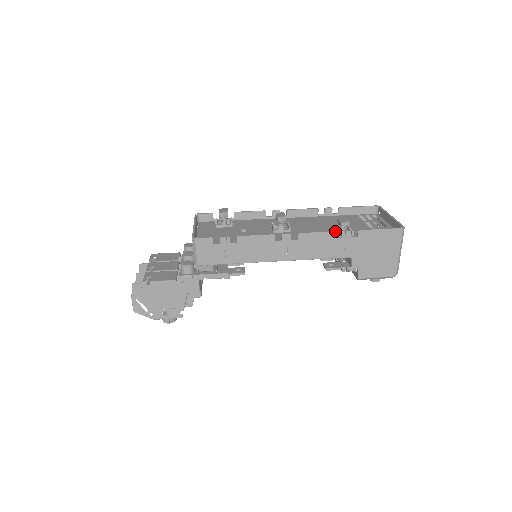
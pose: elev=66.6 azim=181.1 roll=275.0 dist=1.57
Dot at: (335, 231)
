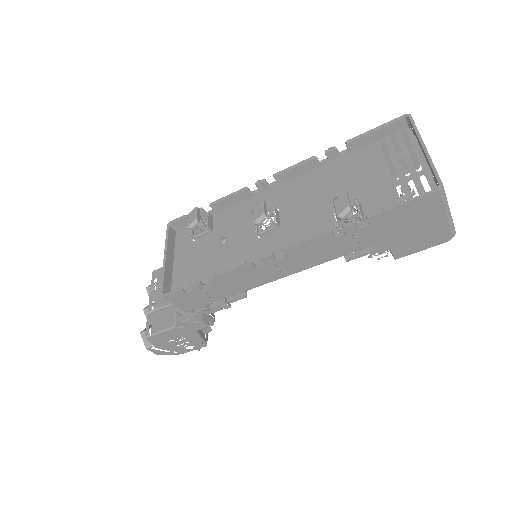
Dot at: occluded
